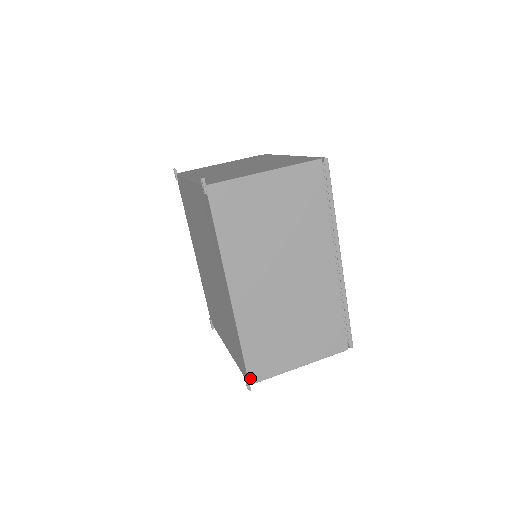
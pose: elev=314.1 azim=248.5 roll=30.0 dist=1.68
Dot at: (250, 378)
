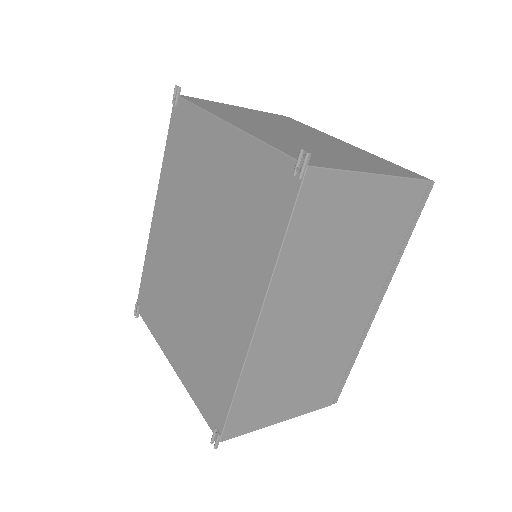
Dot at: (224, 434)
